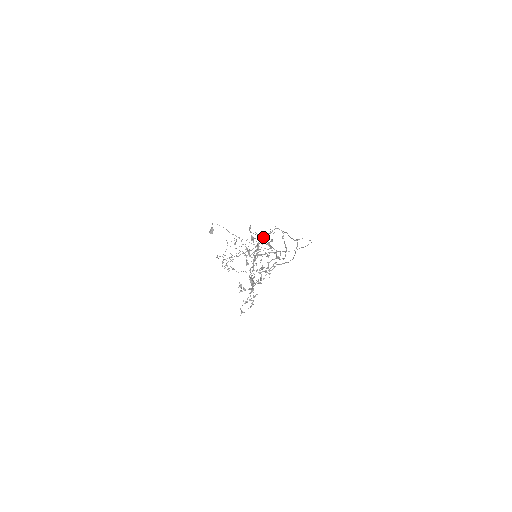
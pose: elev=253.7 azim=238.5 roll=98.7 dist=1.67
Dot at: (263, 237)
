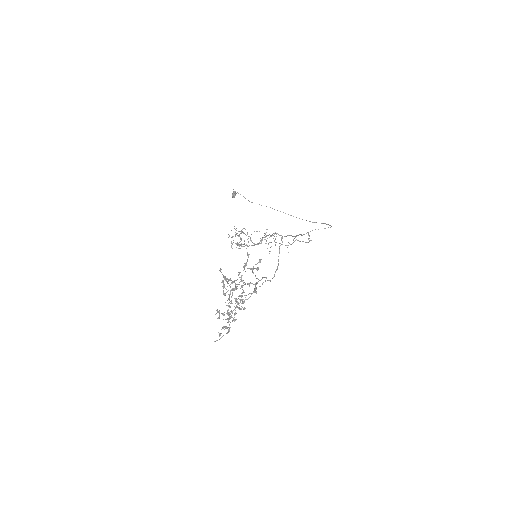
Dot at: (265, 236)
